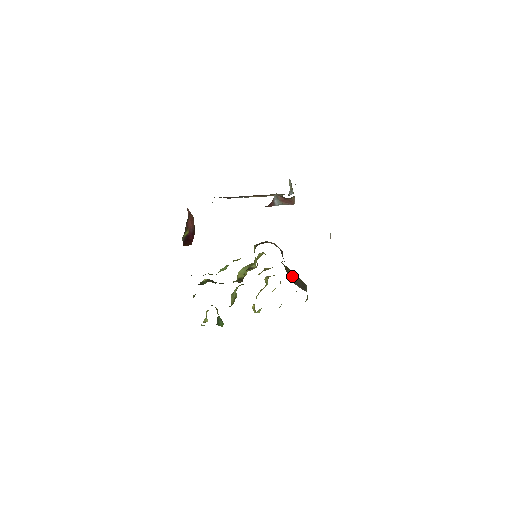
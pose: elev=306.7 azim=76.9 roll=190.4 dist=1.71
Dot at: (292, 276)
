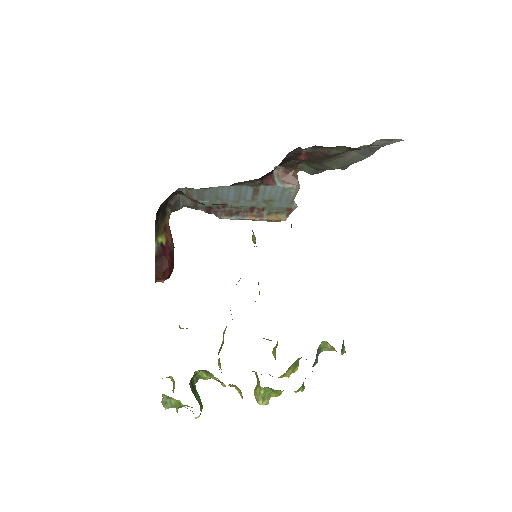
Dot at: occluded
